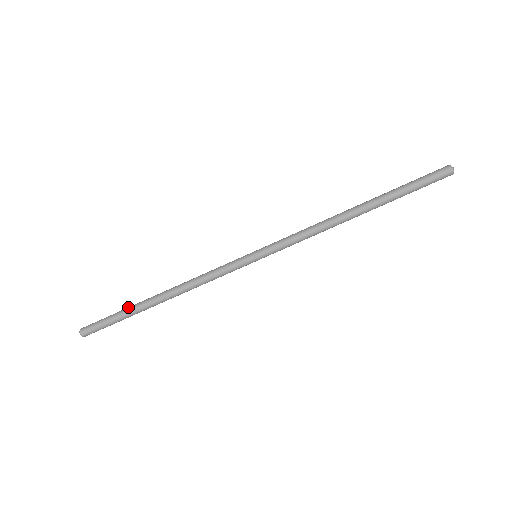
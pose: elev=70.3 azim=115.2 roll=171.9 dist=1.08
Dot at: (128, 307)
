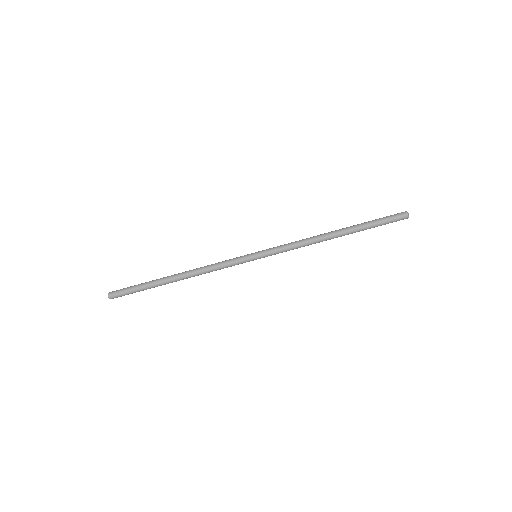
Dot at: (150, 282)
